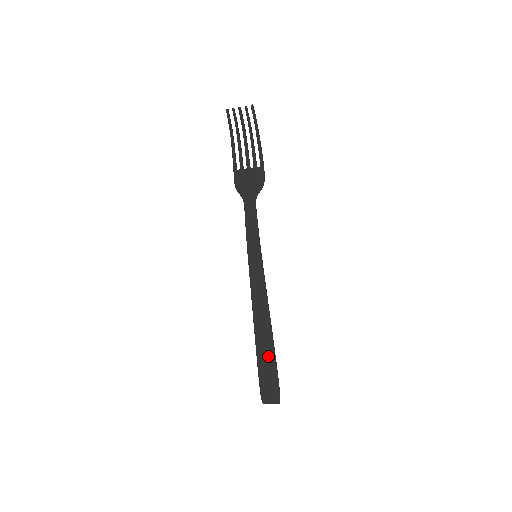
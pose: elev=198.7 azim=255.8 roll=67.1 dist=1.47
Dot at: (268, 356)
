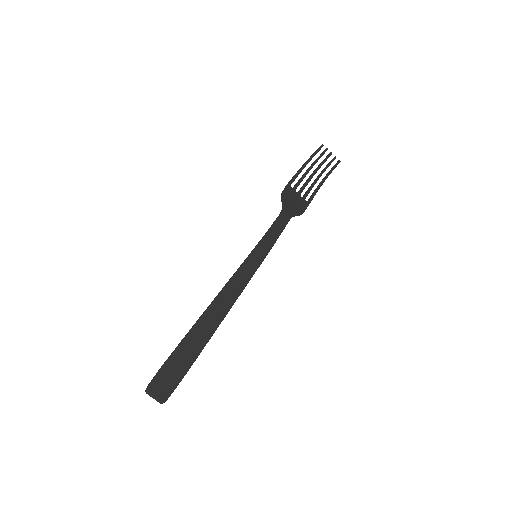
Dot at: (195, 347)
